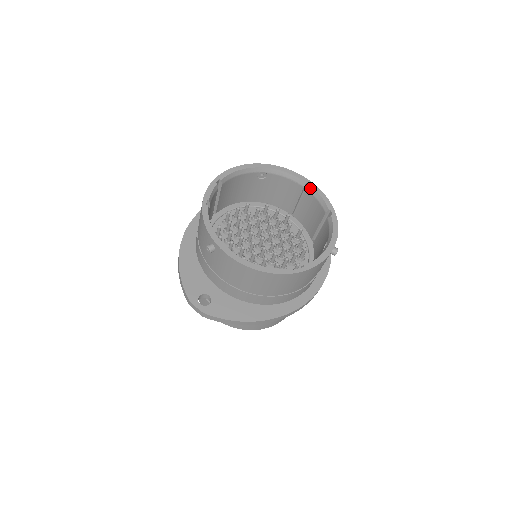
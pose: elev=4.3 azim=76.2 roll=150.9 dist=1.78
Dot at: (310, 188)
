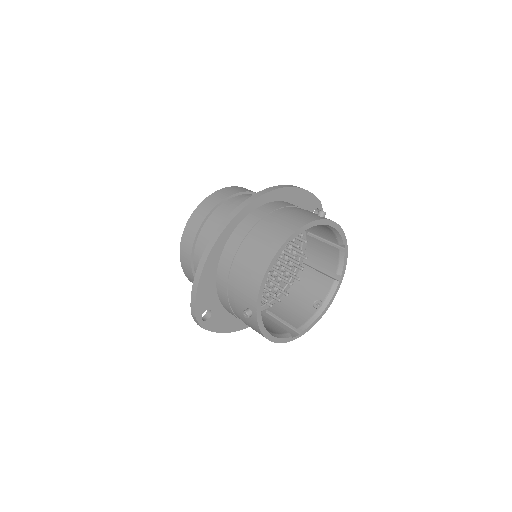
Dot at: (342, 249)
